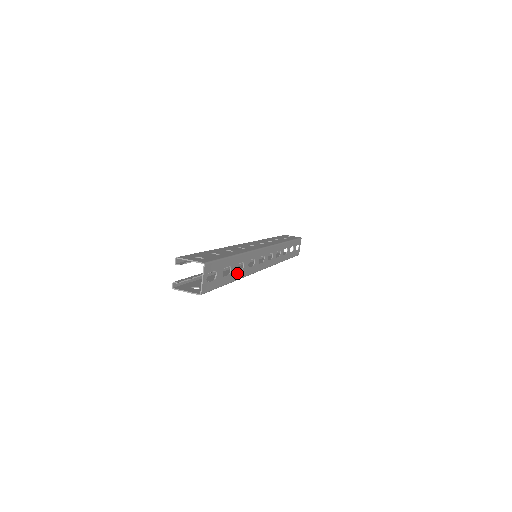
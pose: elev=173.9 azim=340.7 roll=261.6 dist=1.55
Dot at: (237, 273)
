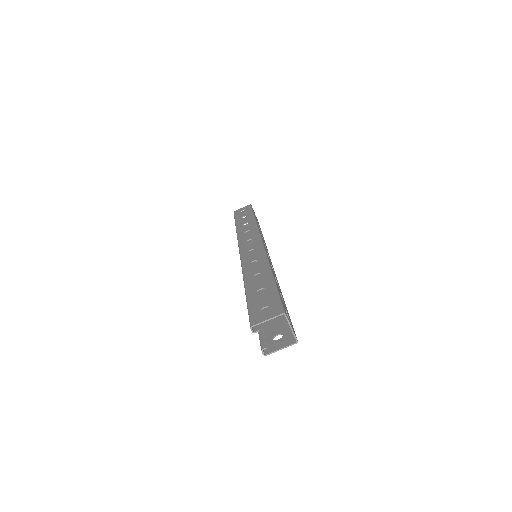
Dot at: (280, 290)
